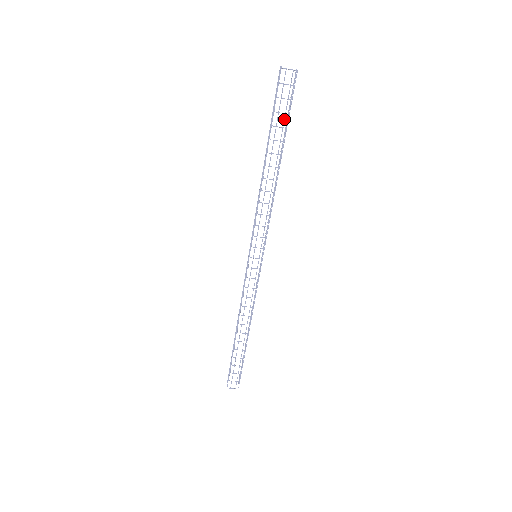
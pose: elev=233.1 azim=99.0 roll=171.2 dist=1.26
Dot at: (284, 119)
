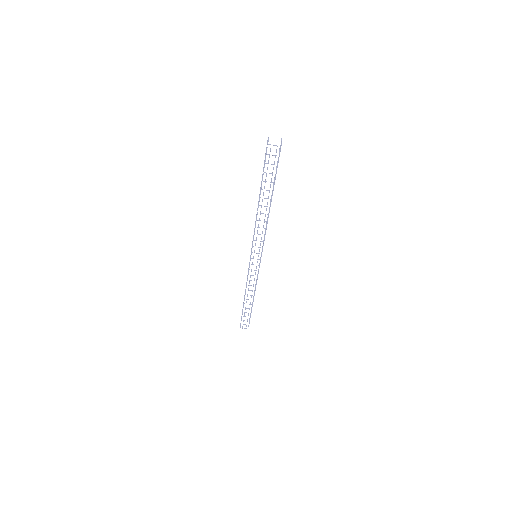
Dot at: occluded
